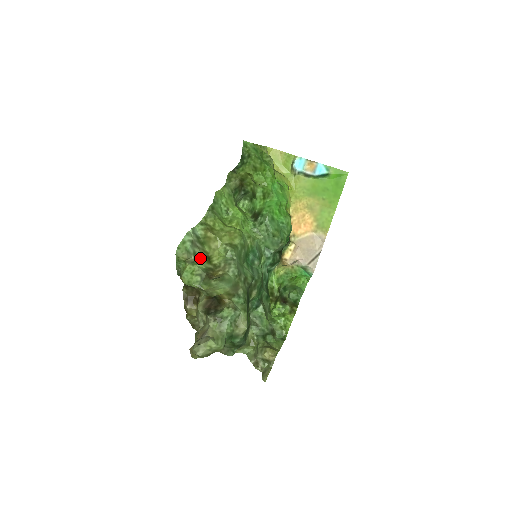
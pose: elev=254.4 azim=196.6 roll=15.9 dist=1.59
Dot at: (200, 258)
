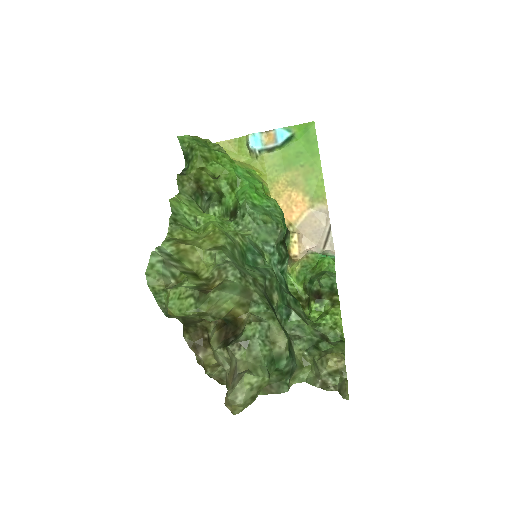
Dot at: (183, 277)
